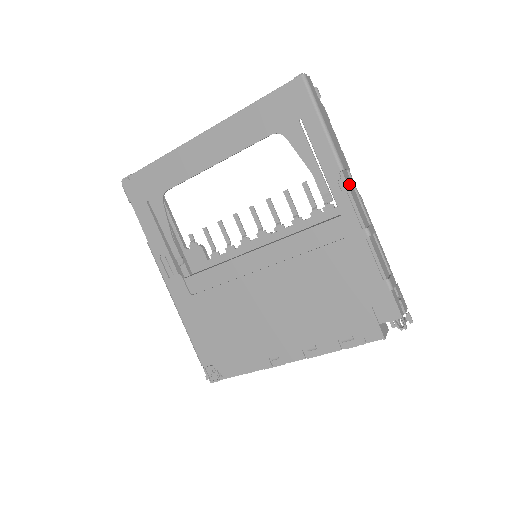
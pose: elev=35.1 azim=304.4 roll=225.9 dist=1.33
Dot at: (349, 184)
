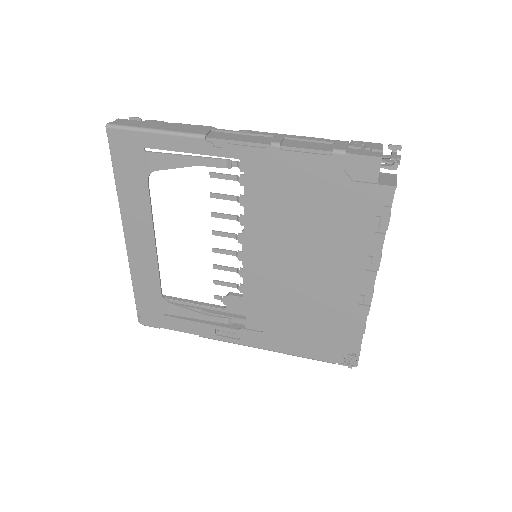
Dot at: (223, 137)
